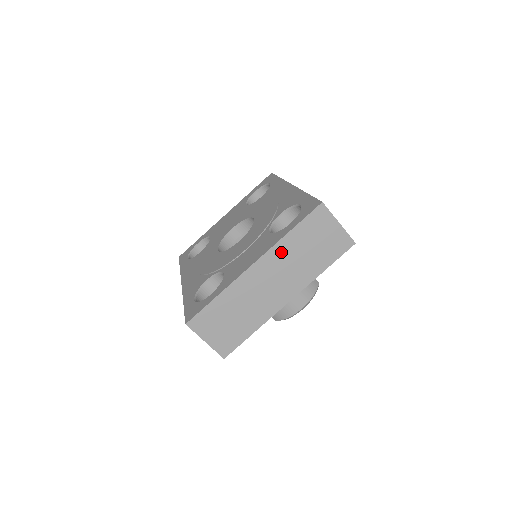
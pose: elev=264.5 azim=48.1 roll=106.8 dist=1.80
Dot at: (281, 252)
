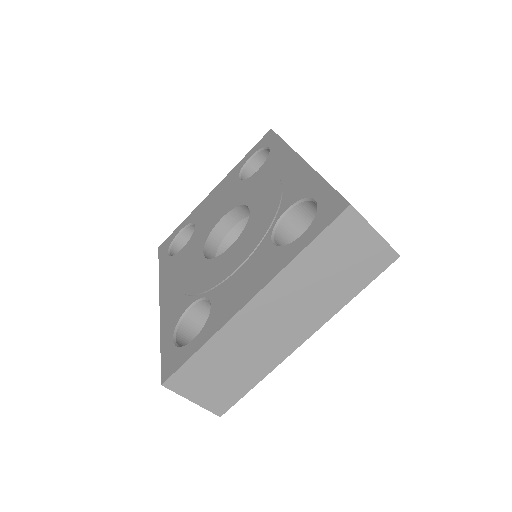
Dot at: (290, 280)
